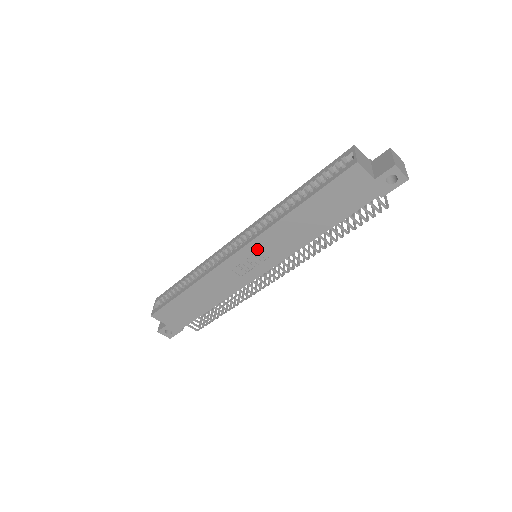
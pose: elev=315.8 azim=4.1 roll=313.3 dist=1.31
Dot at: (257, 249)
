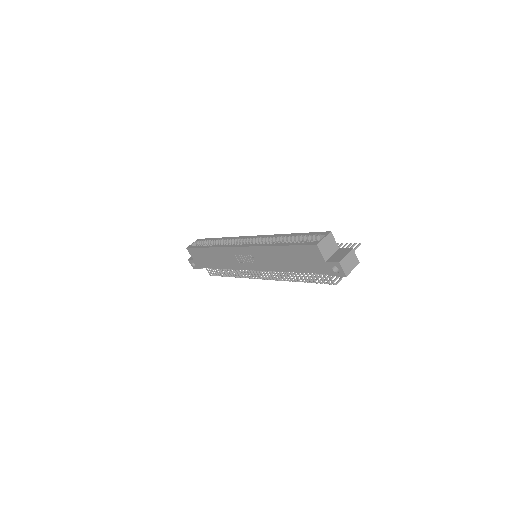
Dot at: (251, 253)
